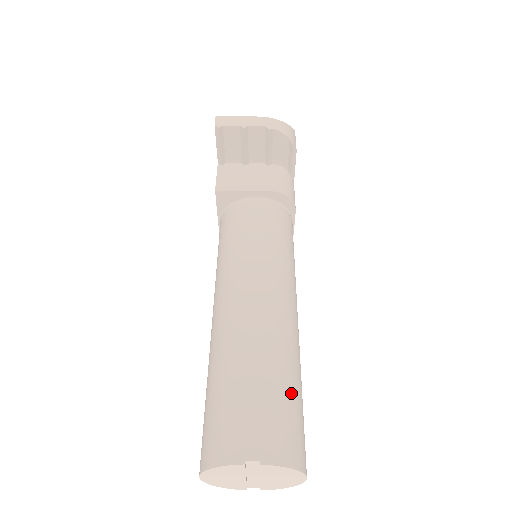
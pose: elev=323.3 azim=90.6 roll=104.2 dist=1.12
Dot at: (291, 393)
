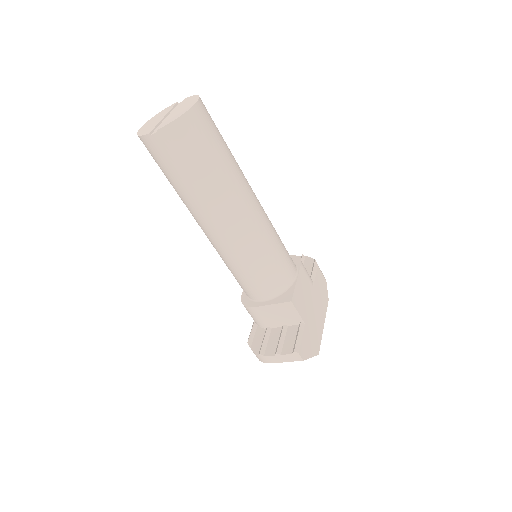
Dot at: occluded
